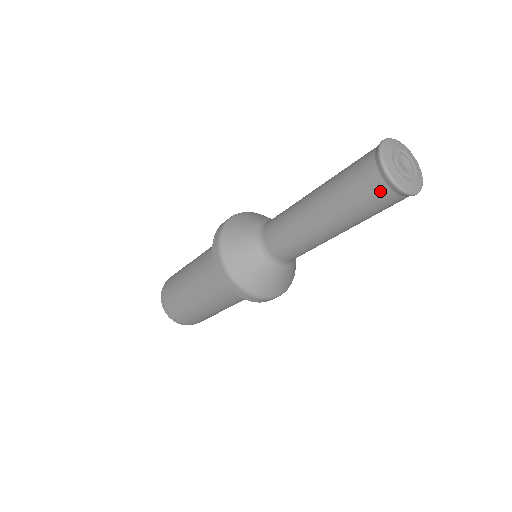
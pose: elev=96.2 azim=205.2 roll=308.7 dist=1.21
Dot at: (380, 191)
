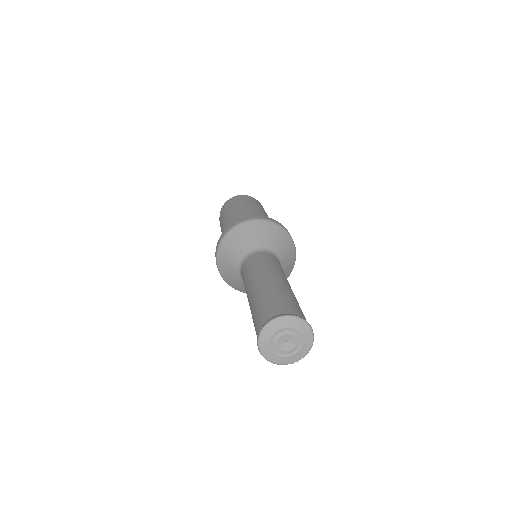
Dot at: occluded
